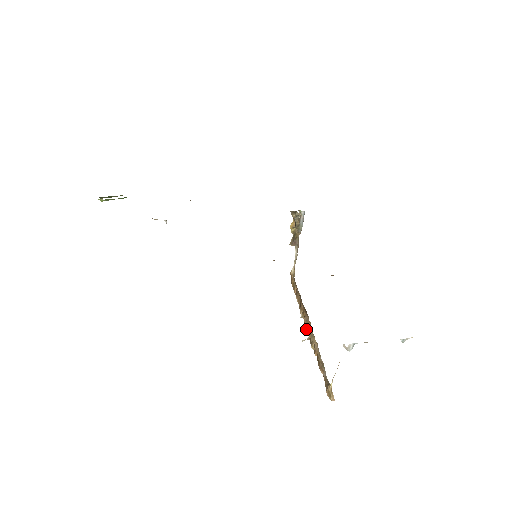
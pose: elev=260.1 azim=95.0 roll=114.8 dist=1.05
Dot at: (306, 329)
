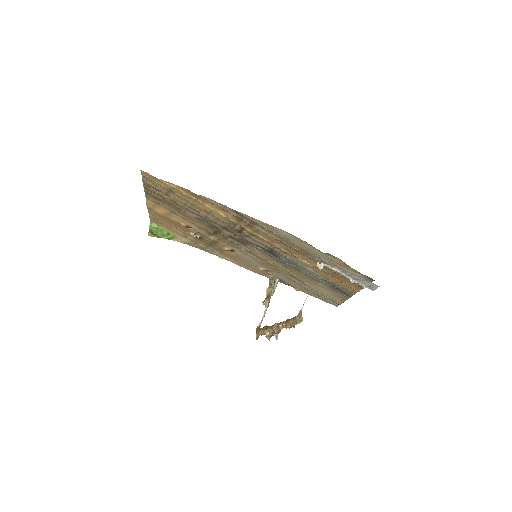
Dot at: (274, 325)
